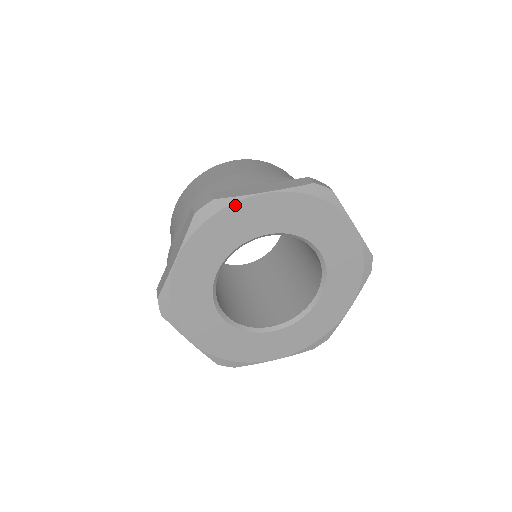
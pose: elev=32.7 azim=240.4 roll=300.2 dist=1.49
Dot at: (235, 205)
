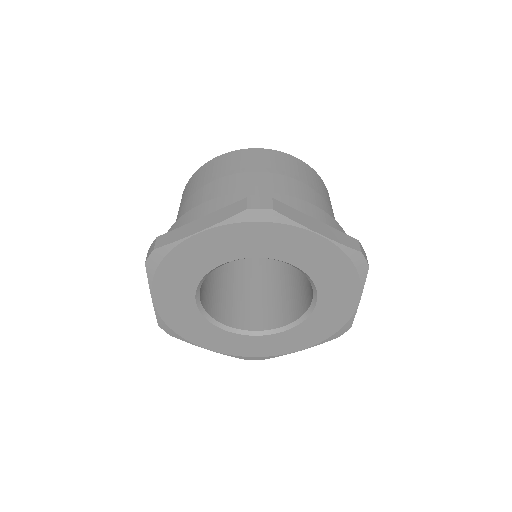
Dot at: (175, 250)
